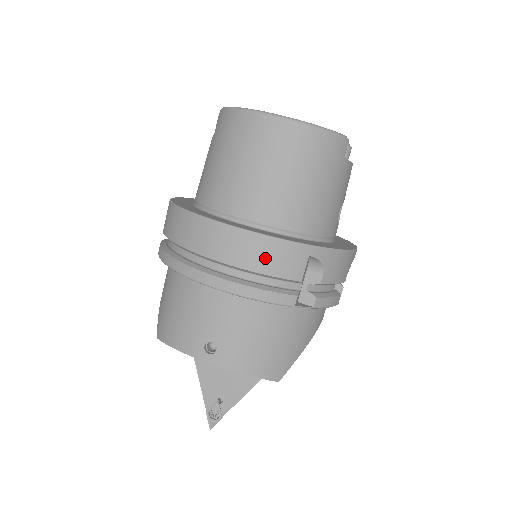
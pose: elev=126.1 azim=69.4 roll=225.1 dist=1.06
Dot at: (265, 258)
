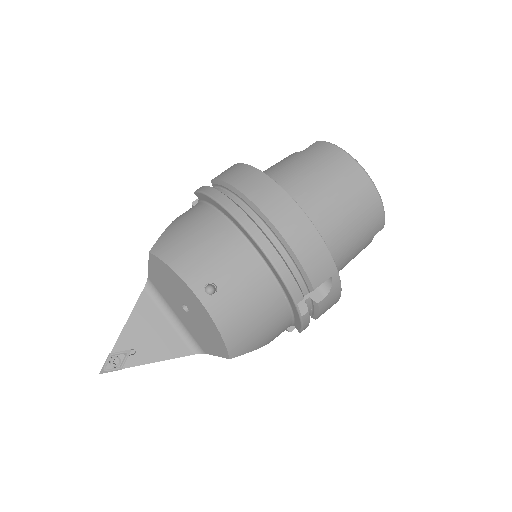
Dot at: (310, 252)
